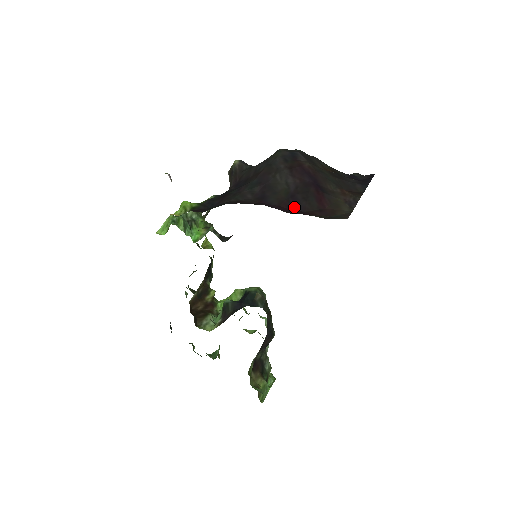
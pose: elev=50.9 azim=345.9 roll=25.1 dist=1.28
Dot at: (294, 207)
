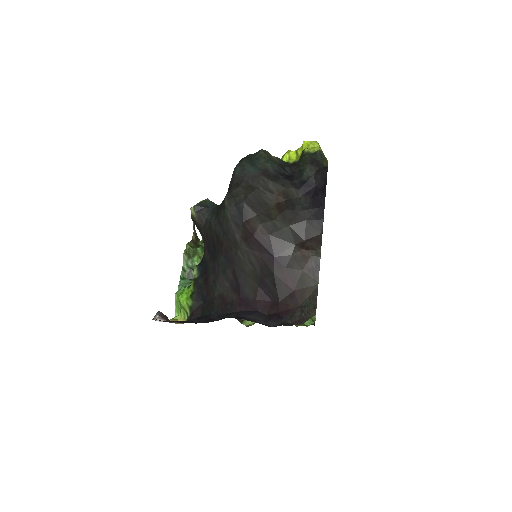
Dot at: (268, 296)
